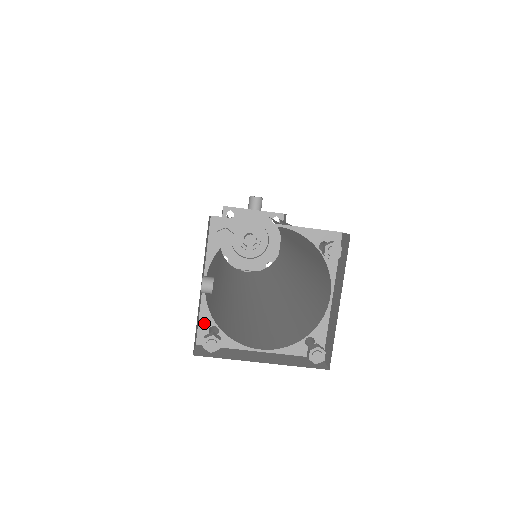
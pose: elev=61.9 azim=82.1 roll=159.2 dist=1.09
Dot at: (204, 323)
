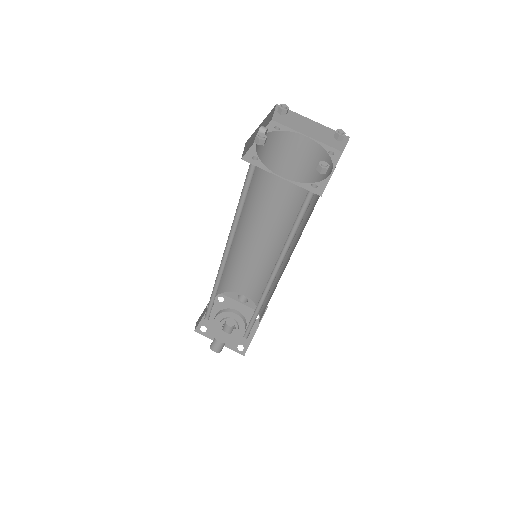
Dot at: (250, 153)
